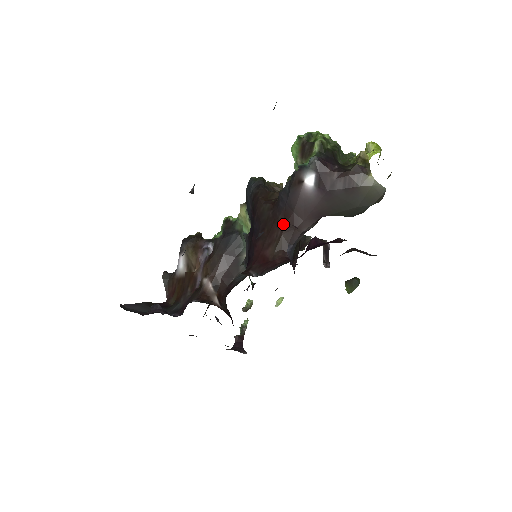
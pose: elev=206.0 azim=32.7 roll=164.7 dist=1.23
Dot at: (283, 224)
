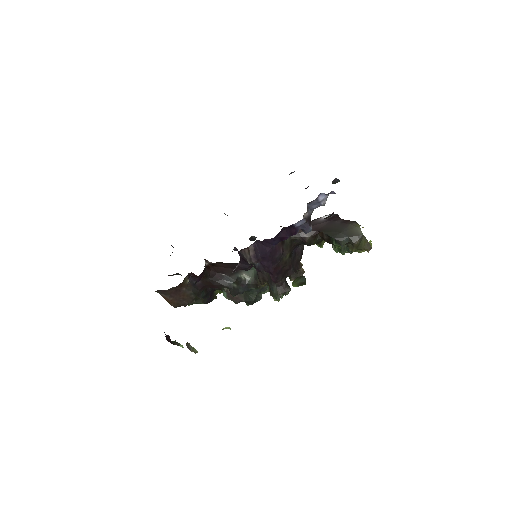
Dot at: occluded
